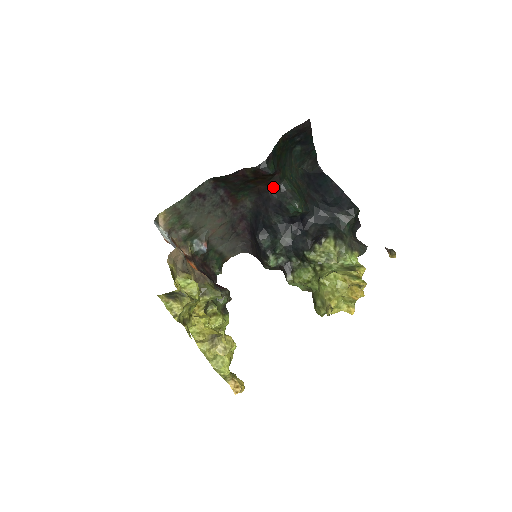
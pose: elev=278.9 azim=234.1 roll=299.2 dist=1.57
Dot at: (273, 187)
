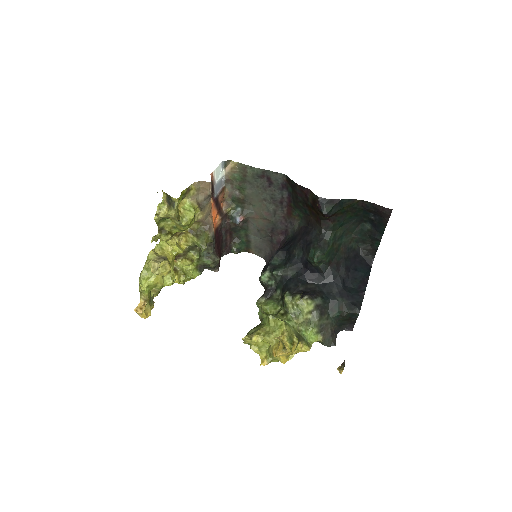
Dot at: (319, 227)
